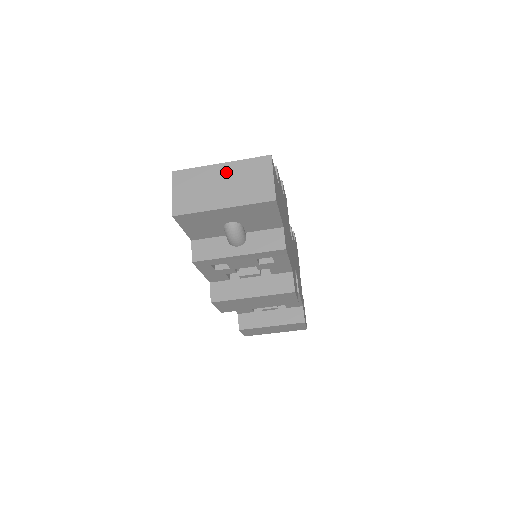
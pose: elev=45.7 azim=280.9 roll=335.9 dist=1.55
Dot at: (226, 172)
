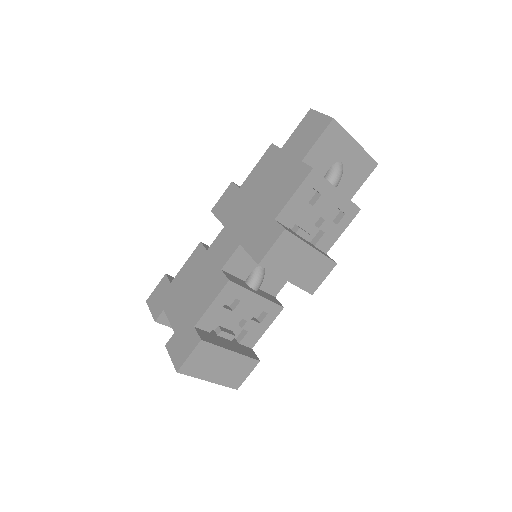
Dot at: occluded
